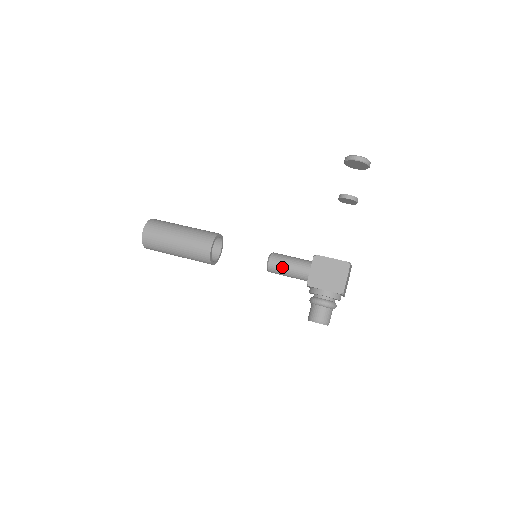
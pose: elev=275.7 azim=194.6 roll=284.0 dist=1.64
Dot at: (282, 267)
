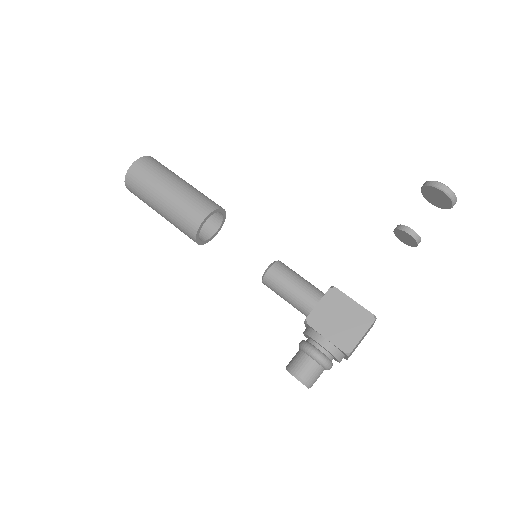
Dot at: (283, 283)
